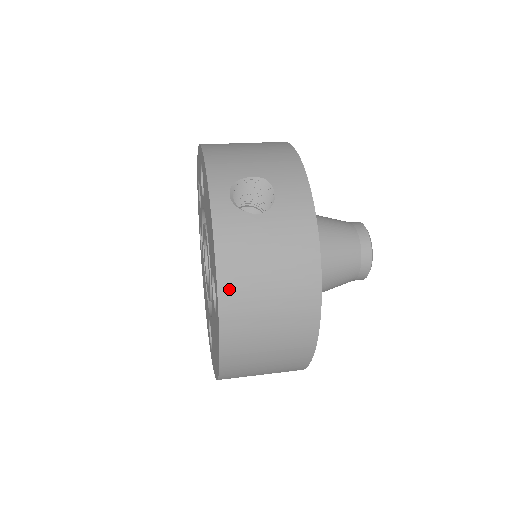
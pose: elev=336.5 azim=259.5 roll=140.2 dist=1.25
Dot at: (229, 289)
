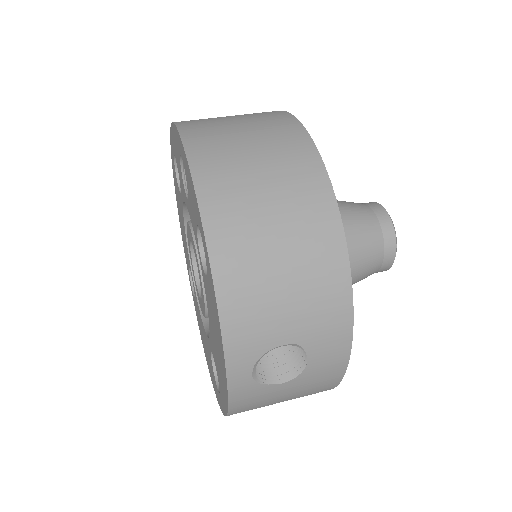
Dot at: occluded
